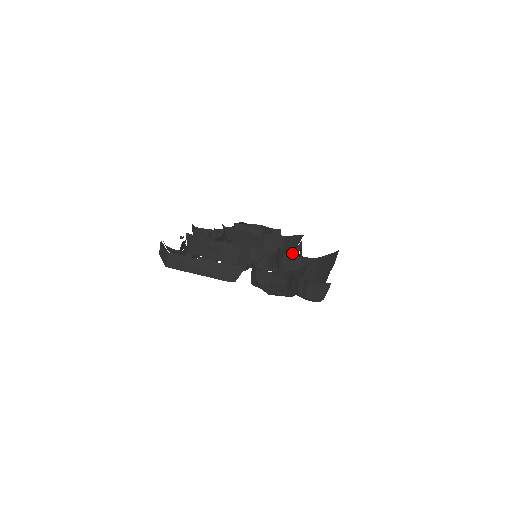
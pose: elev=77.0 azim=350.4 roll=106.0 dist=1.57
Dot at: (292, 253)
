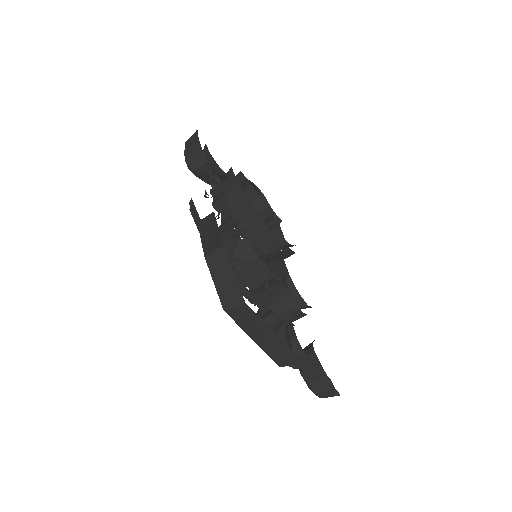
Dot at: occluded
